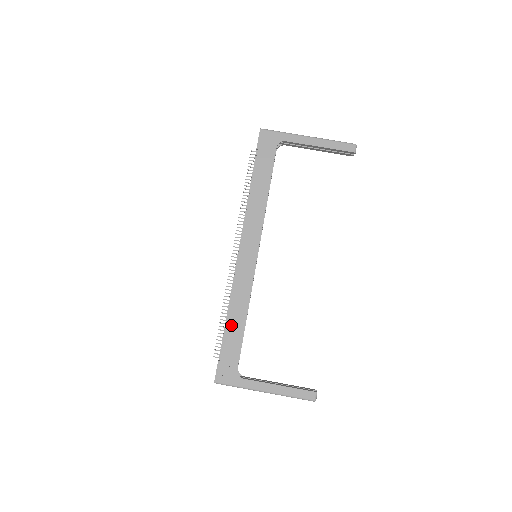
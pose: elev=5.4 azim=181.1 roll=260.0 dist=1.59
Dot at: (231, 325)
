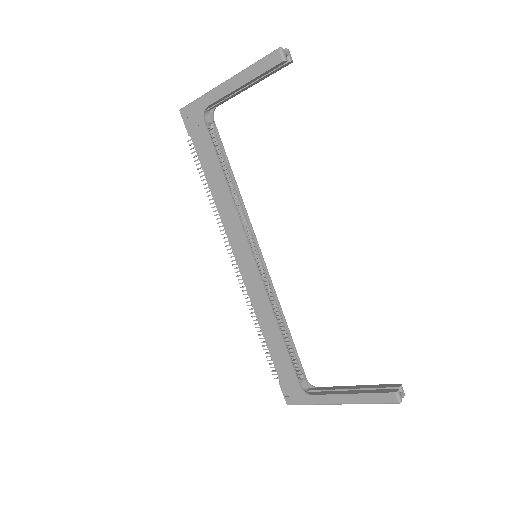
Dot at: (270, 342)
